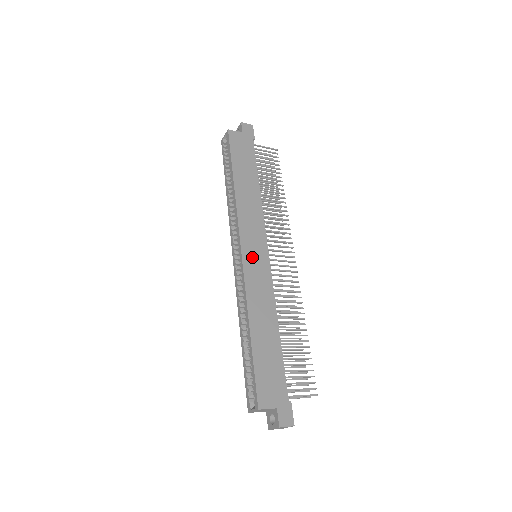
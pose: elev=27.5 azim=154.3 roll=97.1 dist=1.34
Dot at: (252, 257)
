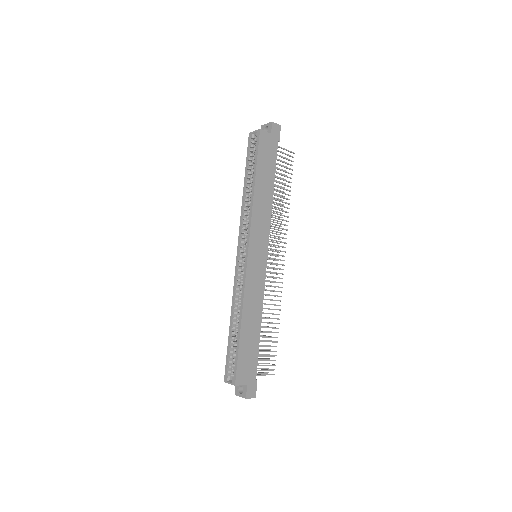
Dot at: (255, 260)
